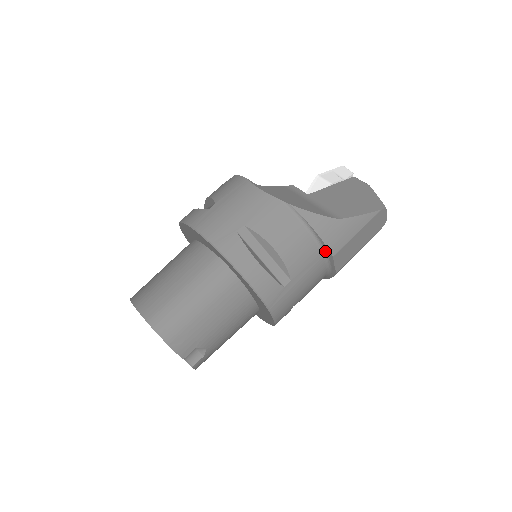
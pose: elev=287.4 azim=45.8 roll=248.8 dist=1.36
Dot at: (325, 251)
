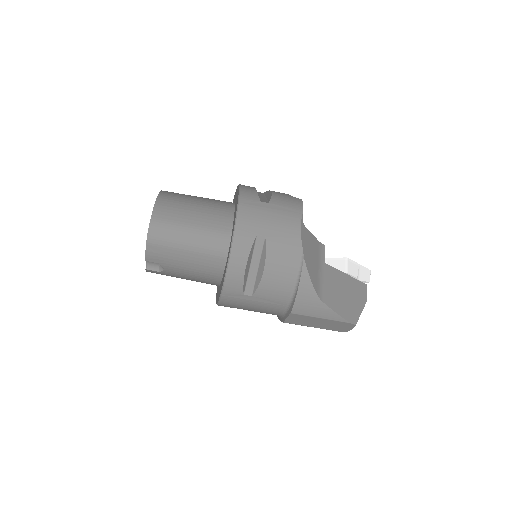
Dot at: (291, 305)
